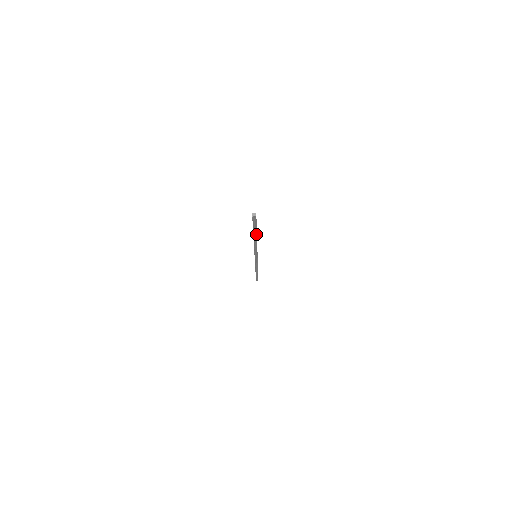
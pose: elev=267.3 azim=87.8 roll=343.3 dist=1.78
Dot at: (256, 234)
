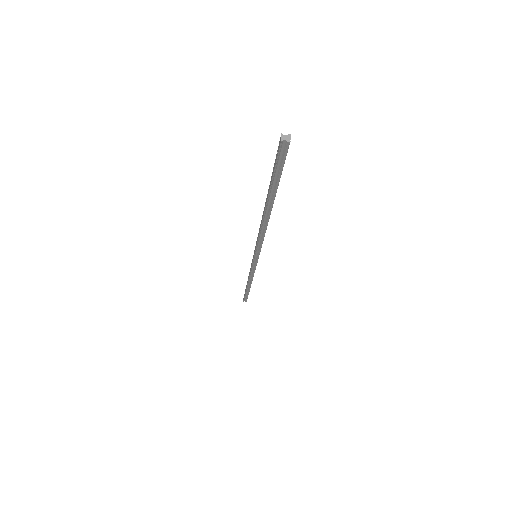
Dot at: (272, 201)
